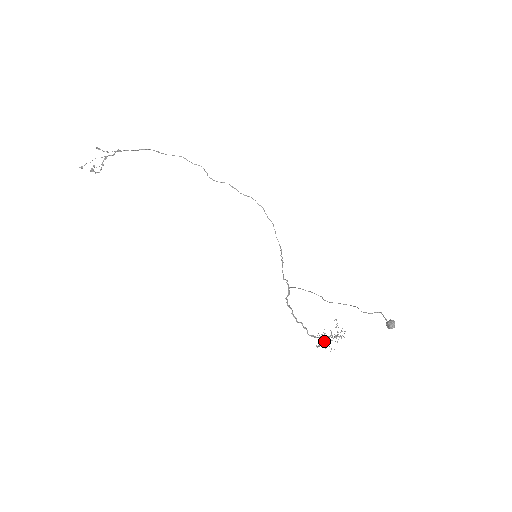
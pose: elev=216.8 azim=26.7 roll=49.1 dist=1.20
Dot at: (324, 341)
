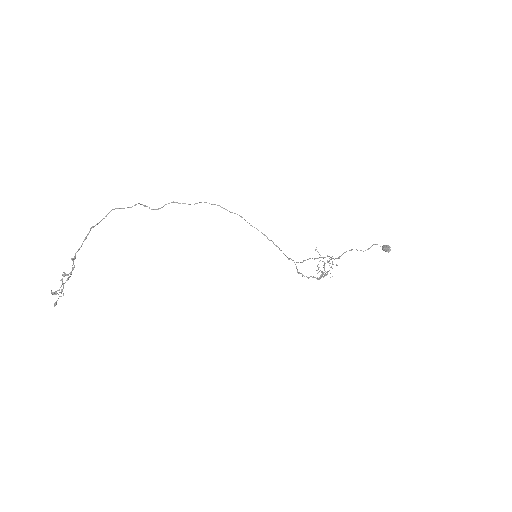
Dot at: (325, 274)
